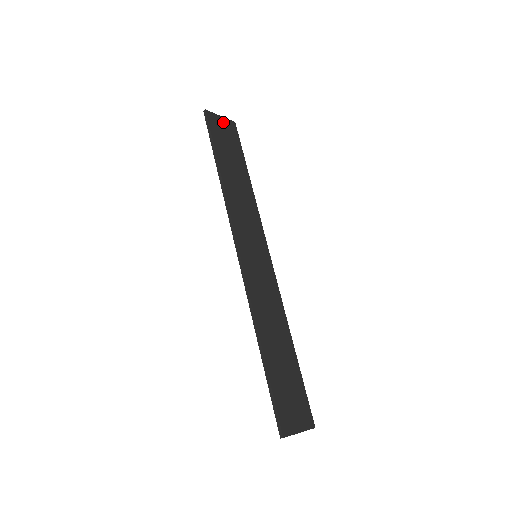
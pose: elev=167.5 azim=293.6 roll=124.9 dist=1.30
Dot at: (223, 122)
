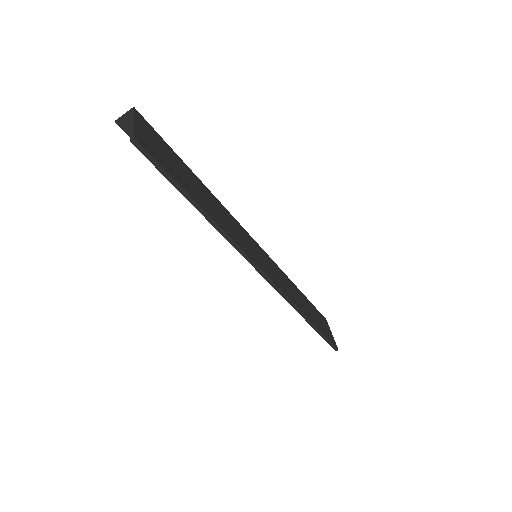
Dot at: (142, 129)
